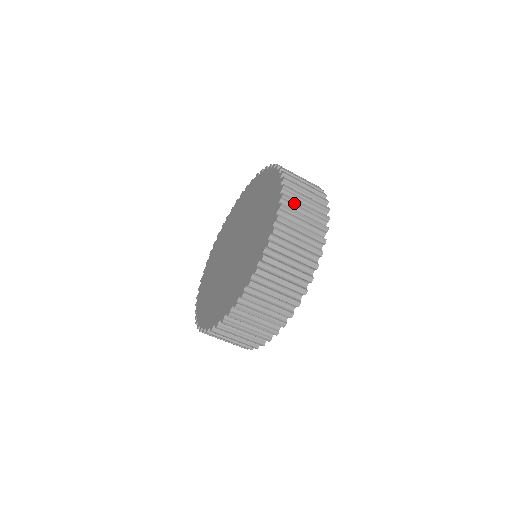
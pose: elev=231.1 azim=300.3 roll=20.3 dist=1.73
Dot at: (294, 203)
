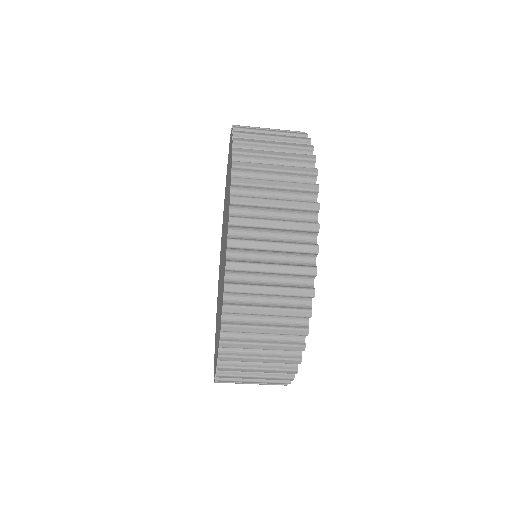
Dot at: (247, 293)
